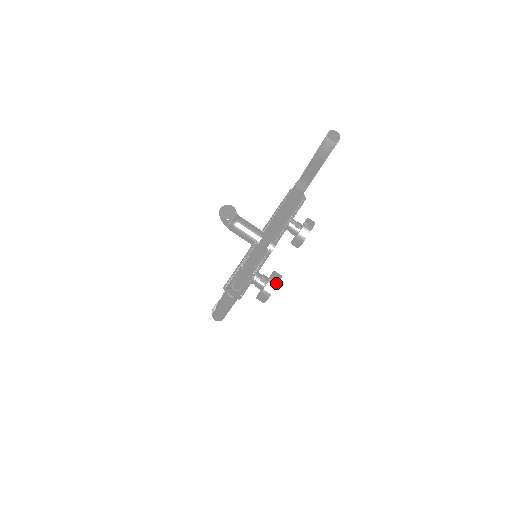
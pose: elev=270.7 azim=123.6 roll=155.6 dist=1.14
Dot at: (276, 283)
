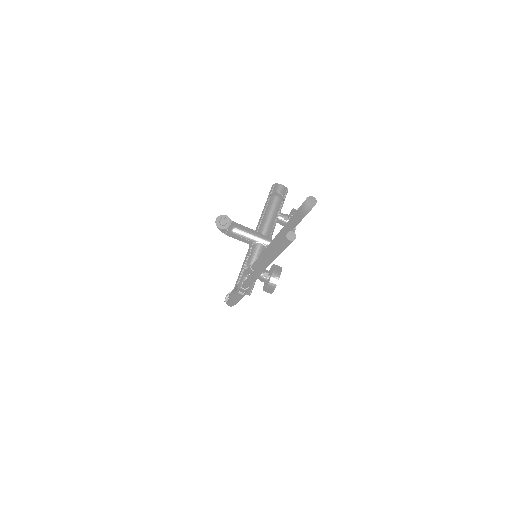
Dot at: (278, 276)
